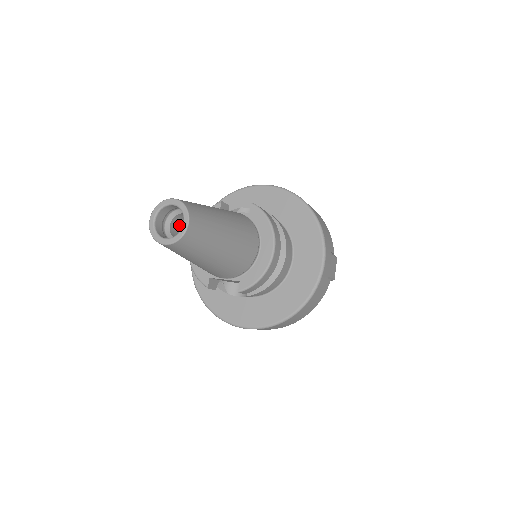
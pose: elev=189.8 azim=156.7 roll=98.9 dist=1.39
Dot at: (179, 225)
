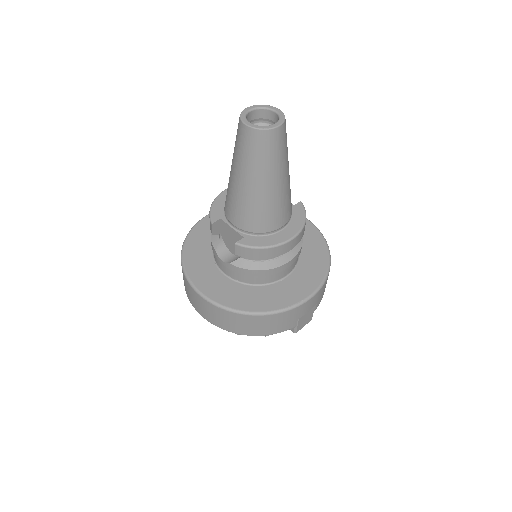
Dot at: occluded
